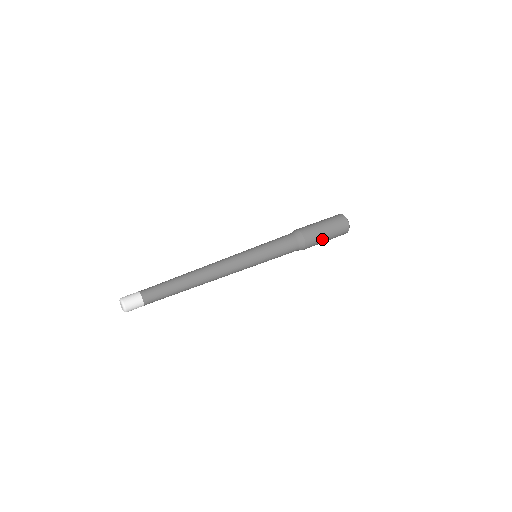
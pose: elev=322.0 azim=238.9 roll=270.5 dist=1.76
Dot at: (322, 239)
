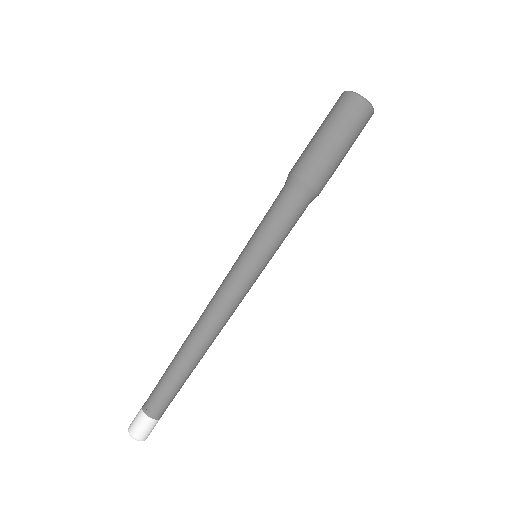
Dot at: occluded
